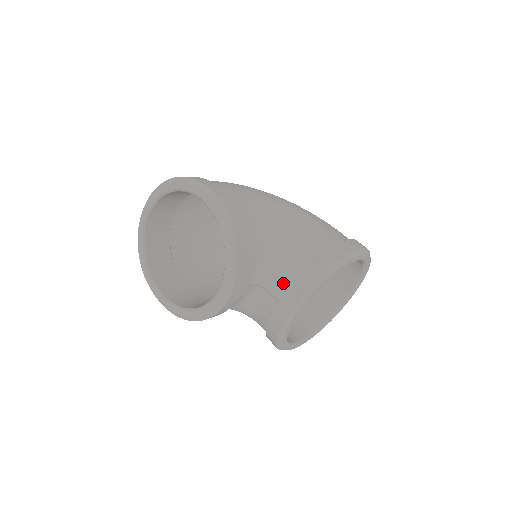
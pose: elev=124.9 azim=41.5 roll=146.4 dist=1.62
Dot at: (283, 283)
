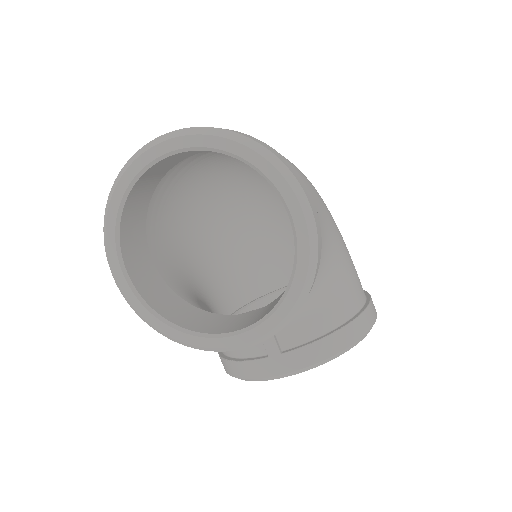
Dot at: (298, 334)
